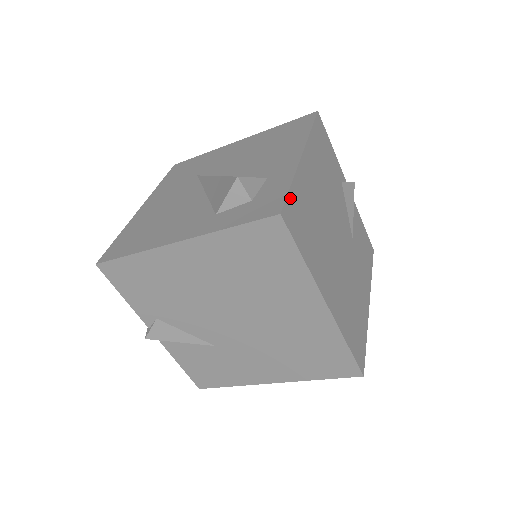
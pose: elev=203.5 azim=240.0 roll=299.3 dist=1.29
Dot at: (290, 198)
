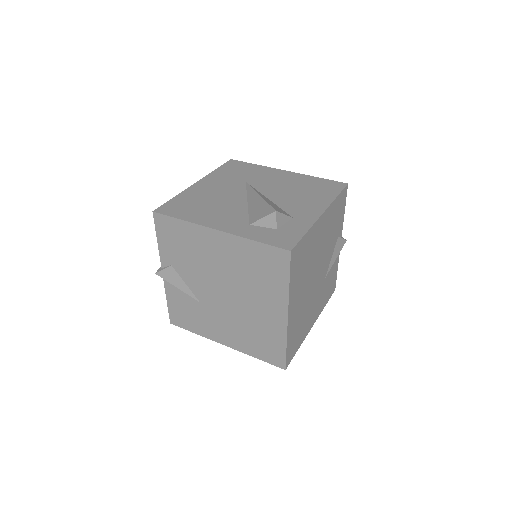
Dot at: (301, 242)
